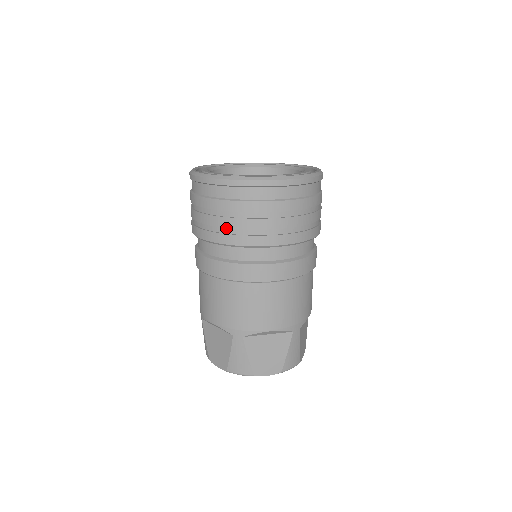
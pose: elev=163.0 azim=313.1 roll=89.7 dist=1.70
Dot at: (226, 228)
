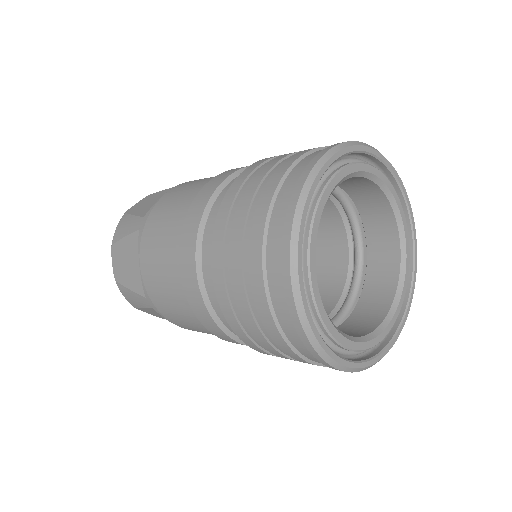
Dot at: occluded
